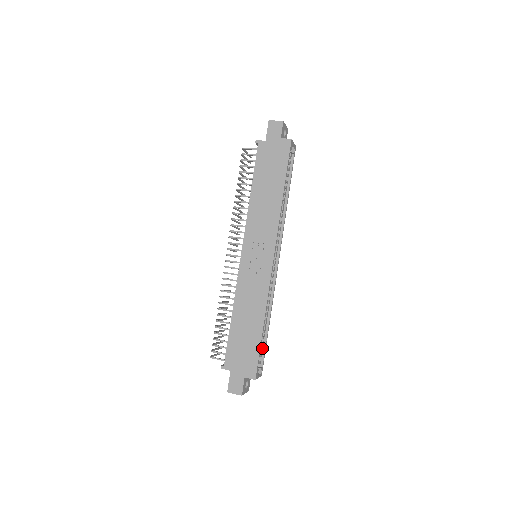
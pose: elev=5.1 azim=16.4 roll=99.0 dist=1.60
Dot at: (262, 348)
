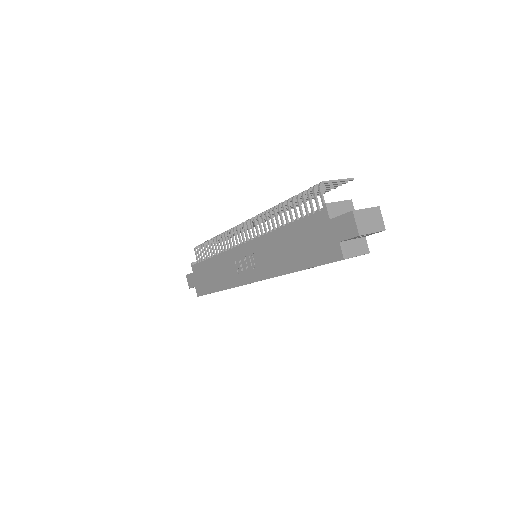
Dot at: occluded
